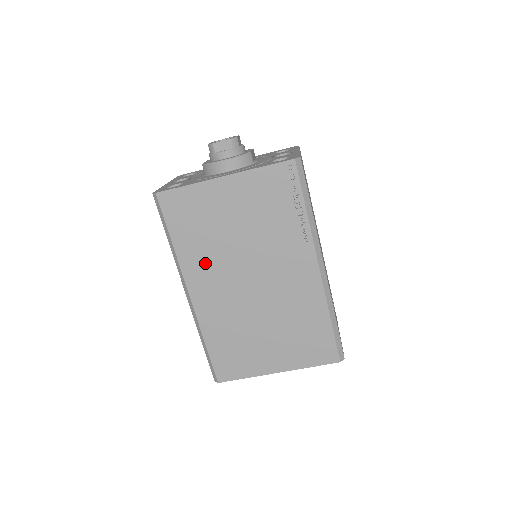
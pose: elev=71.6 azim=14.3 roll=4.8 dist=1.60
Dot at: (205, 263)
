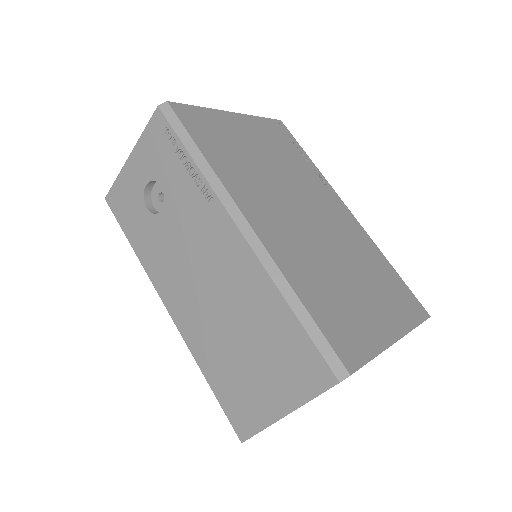
Dot at: (250, 186)
